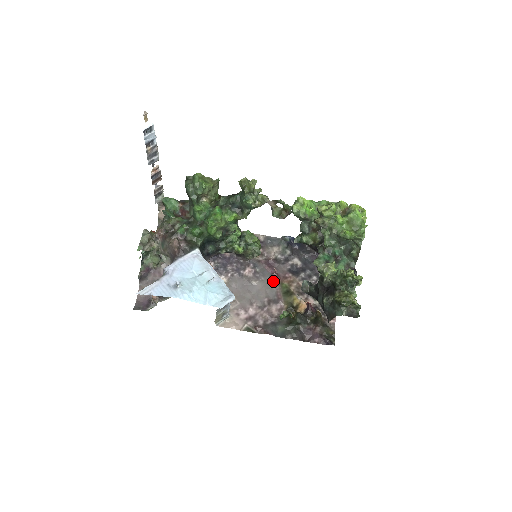
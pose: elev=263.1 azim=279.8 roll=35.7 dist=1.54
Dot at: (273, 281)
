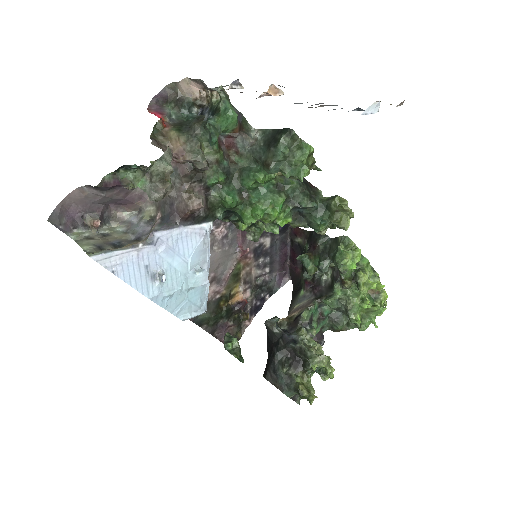
Dot at: (233, 256)
